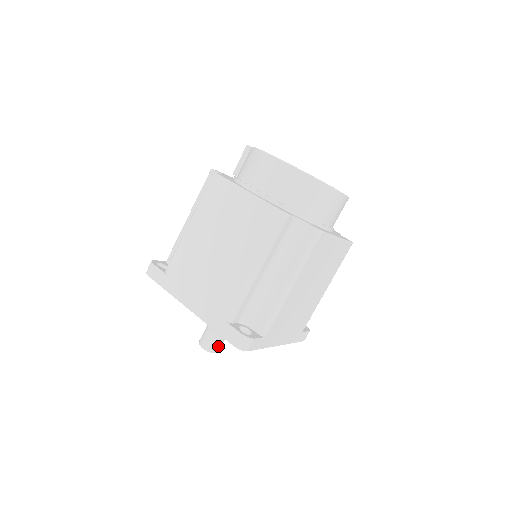
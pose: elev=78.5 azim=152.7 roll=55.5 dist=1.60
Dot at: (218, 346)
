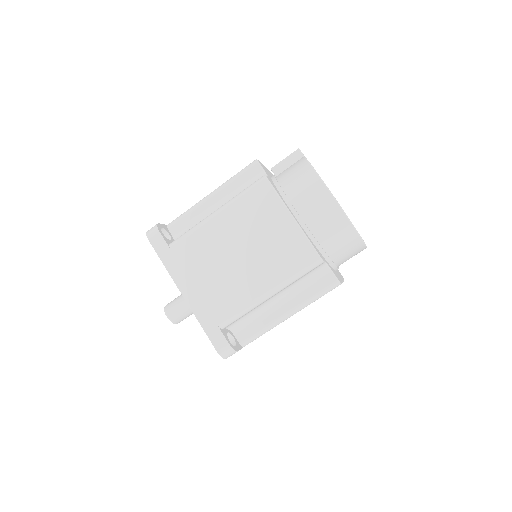
Dot at: (182, 320)
